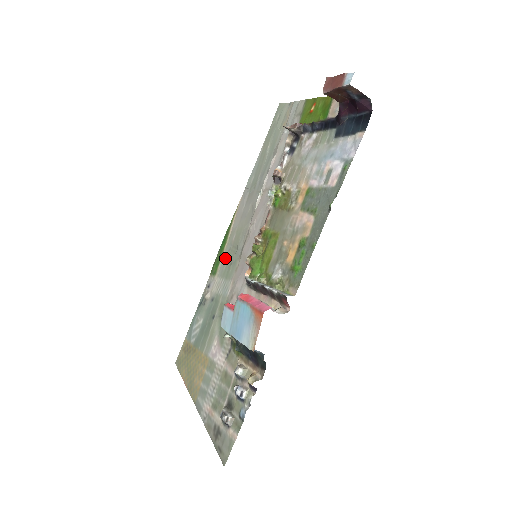
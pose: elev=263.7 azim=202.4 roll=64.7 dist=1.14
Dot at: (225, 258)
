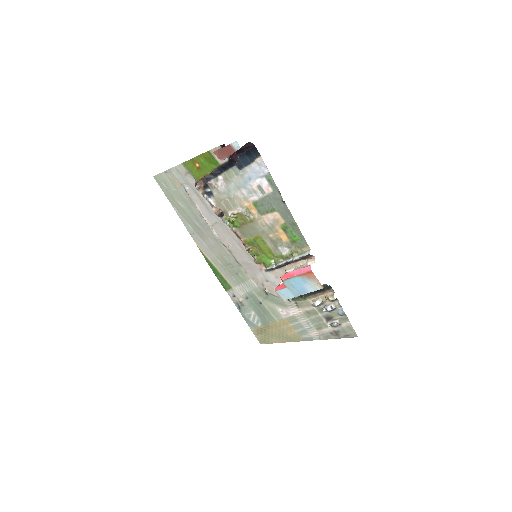
Dot at: (227, 275)
